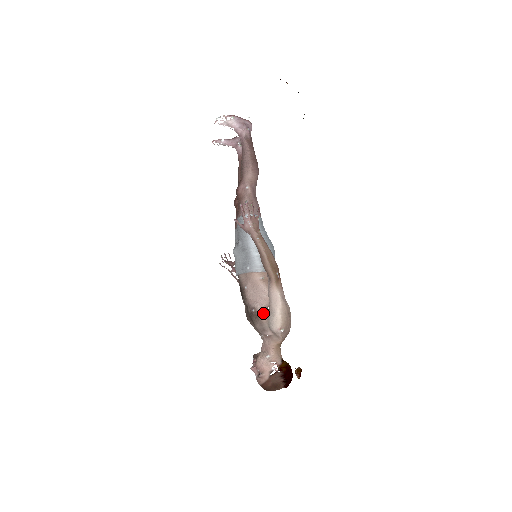
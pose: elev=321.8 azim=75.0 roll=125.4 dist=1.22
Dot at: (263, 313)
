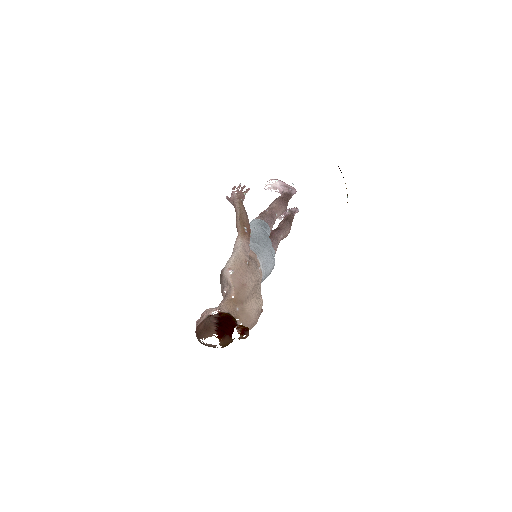
Dot at: occluded
